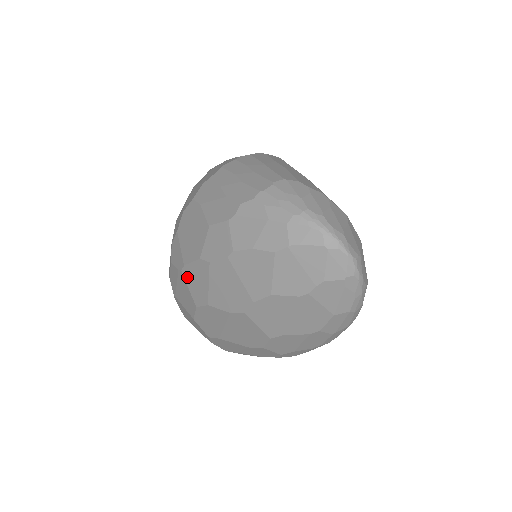
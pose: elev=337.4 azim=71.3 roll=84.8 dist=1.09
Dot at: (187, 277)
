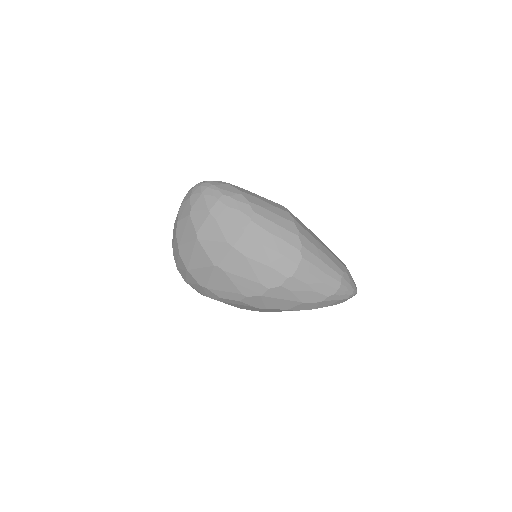
Dot at: occluded
